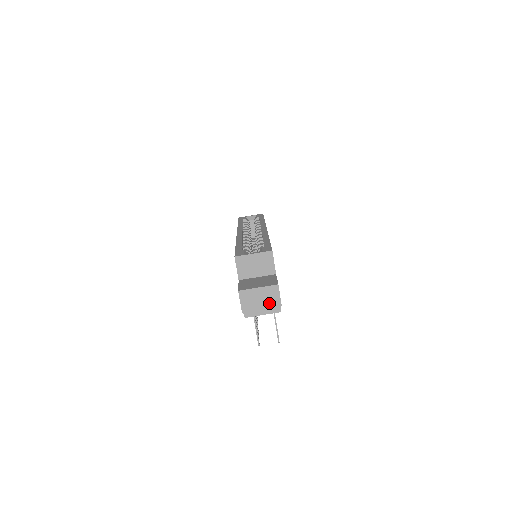
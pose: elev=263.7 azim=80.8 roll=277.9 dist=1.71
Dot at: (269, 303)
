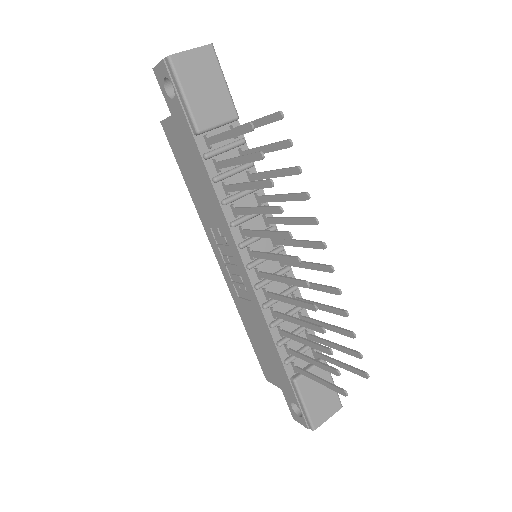
Dot at: occluded
